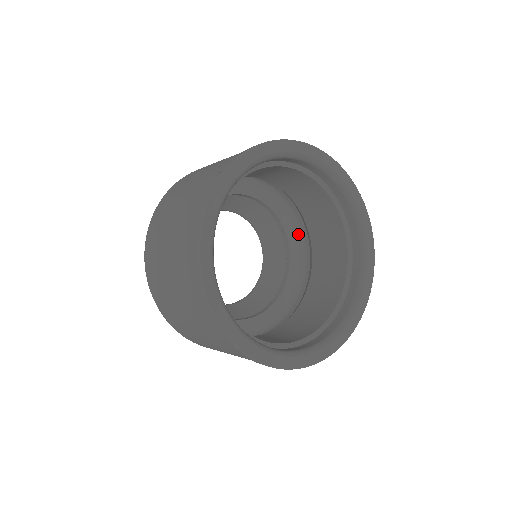
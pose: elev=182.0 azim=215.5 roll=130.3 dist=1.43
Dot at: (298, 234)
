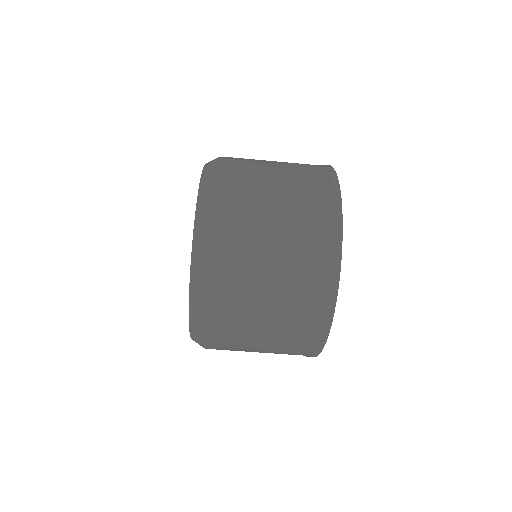
Dot at: occluded
